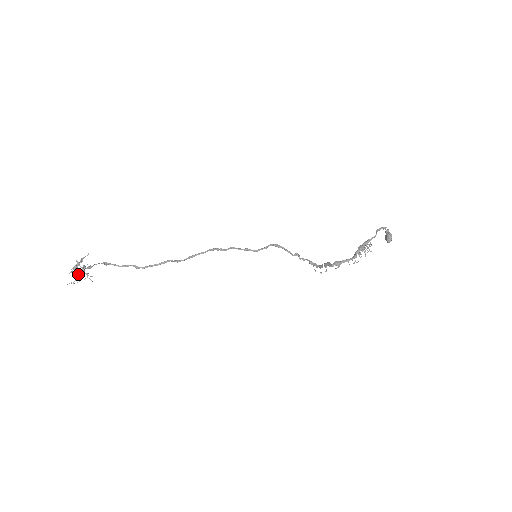
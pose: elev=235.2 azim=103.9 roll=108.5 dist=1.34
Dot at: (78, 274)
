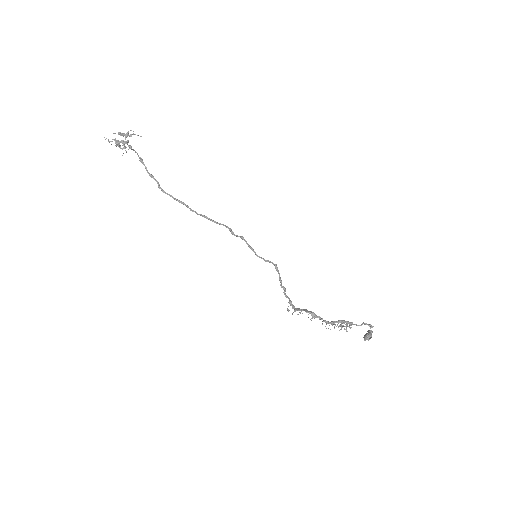
Dot at: occluded
